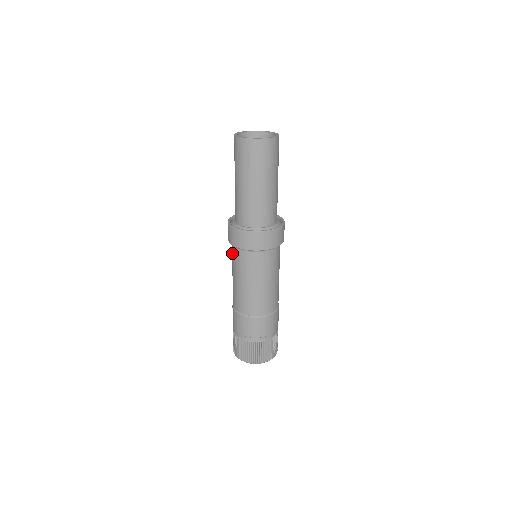
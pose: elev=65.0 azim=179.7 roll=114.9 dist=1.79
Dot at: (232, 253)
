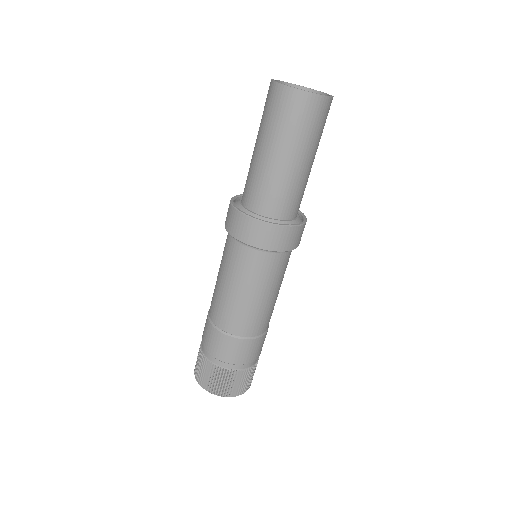
Dot at: (226, 245)
